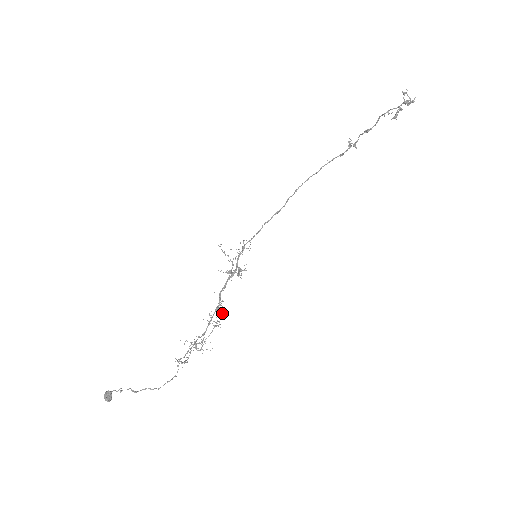
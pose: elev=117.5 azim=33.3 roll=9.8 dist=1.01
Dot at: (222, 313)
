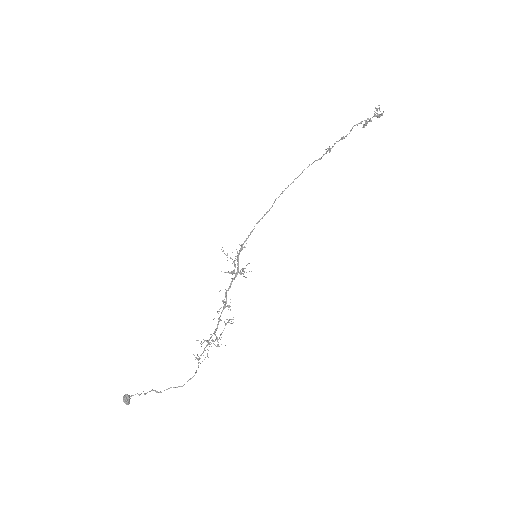
Dot at: (230, 310)
